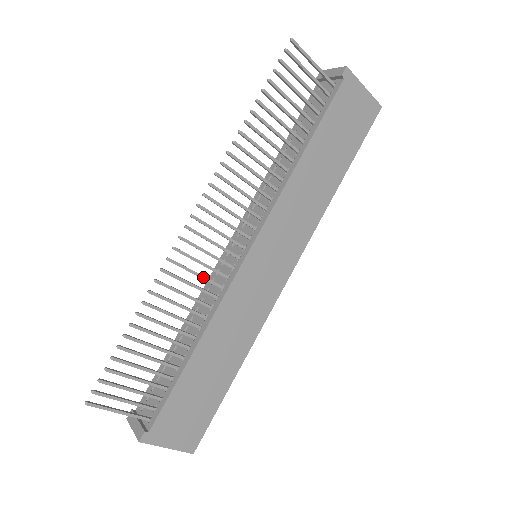
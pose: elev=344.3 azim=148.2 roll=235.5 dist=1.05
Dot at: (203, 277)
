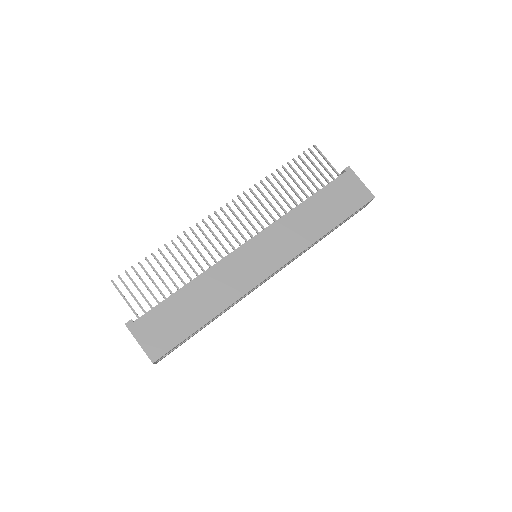
Dot at: (213, 245)
